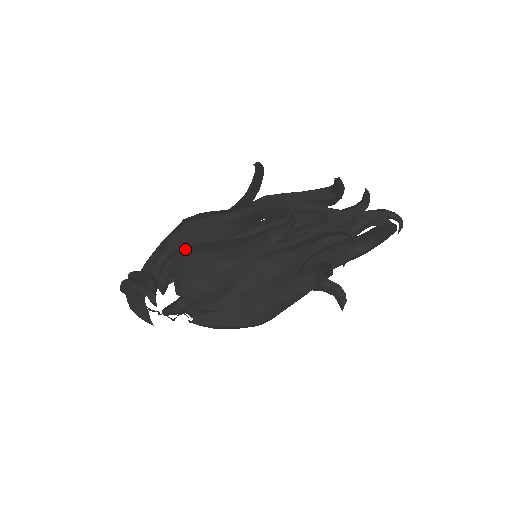
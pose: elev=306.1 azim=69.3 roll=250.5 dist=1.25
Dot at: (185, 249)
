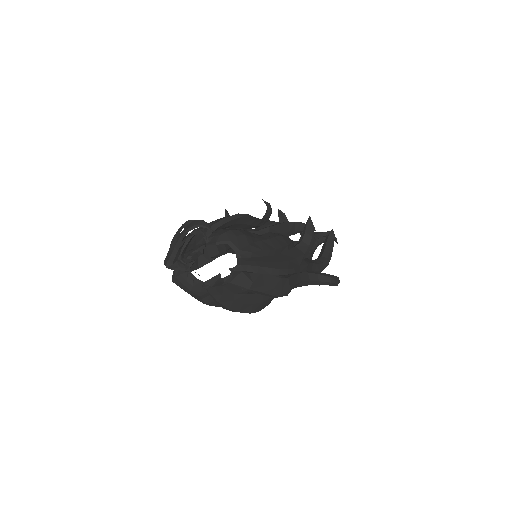
Dot at: occluded
